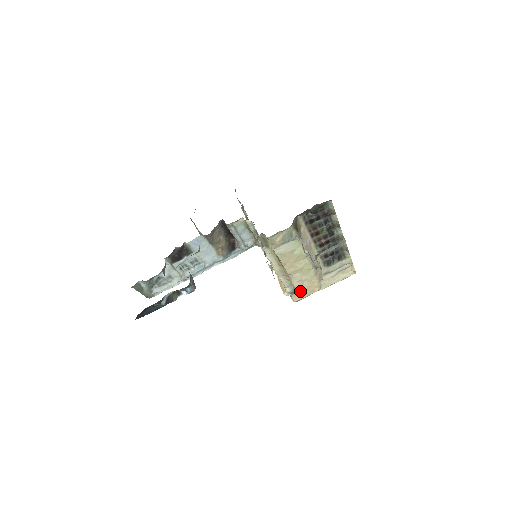
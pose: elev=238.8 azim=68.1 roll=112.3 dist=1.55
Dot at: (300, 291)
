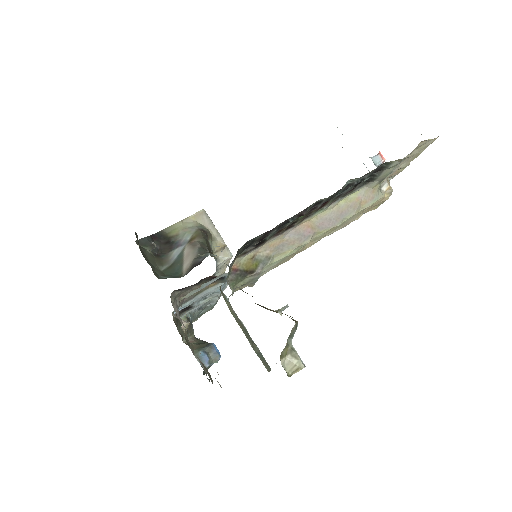
Dot at: (361, 215)
